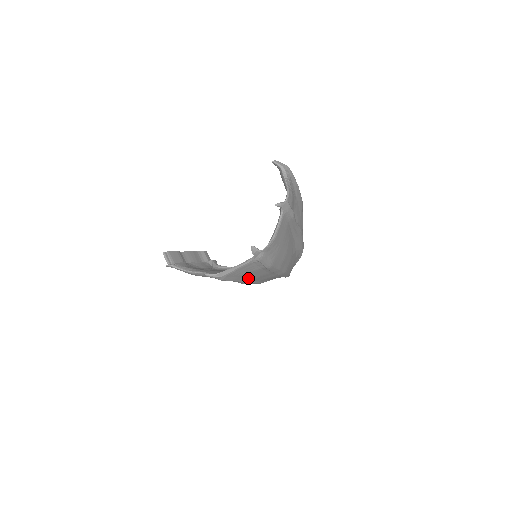
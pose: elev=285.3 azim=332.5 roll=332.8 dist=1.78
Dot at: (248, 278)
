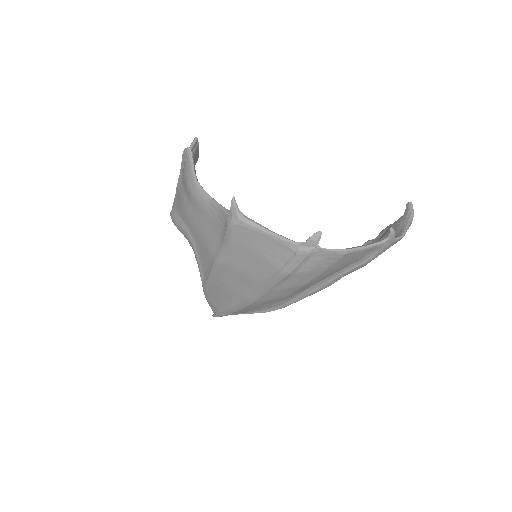
Dot at: (237, 260)
